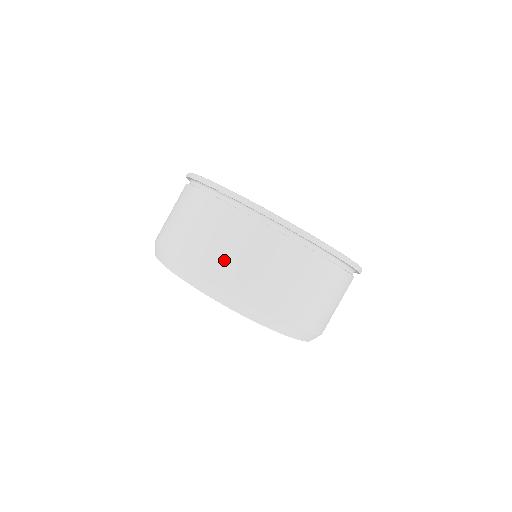
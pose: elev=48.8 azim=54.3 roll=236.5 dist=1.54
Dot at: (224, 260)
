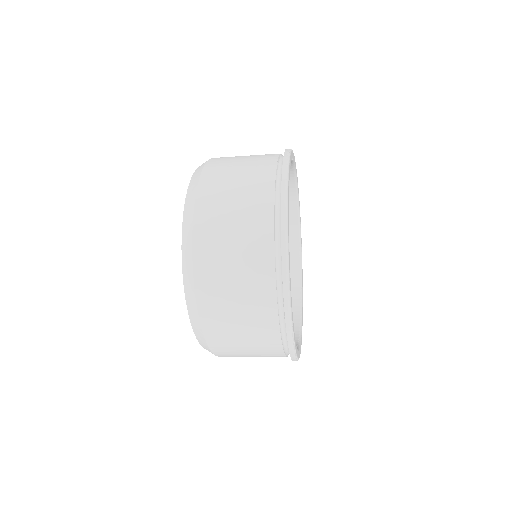
Dot at: (231, 338)
